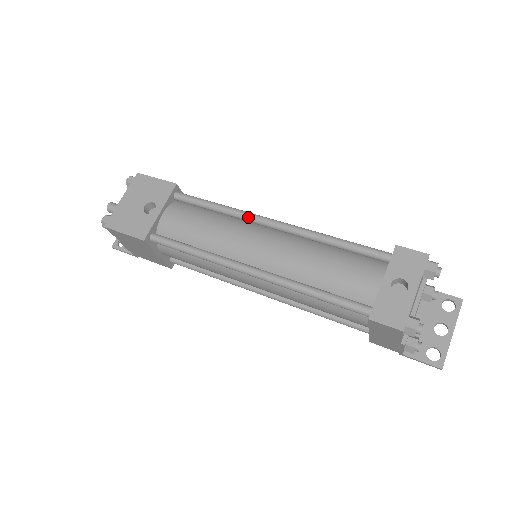
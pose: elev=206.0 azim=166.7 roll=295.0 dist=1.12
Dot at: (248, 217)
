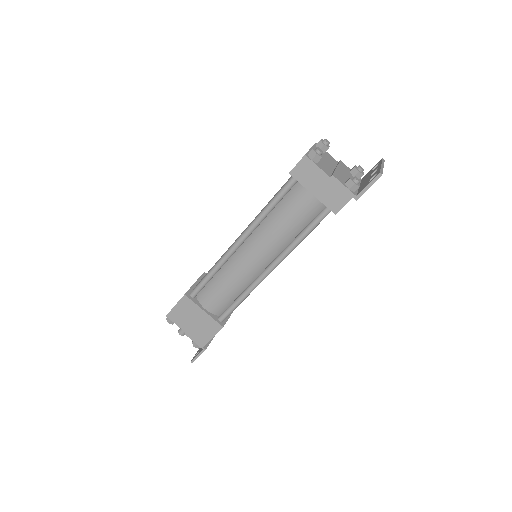
Dot at: occluded
